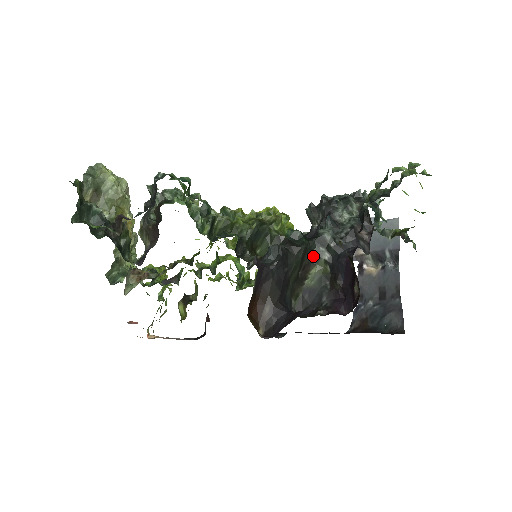
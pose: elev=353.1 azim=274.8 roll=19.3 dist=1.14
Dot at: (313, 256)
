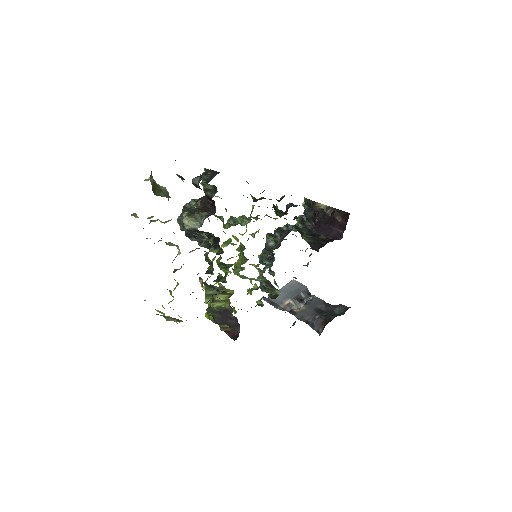
Dot at: (299, 232)
